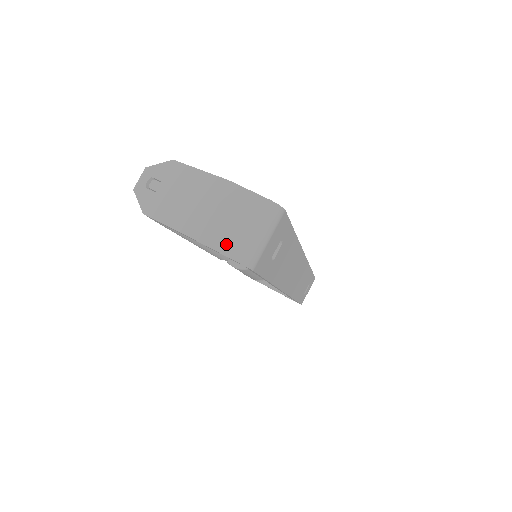
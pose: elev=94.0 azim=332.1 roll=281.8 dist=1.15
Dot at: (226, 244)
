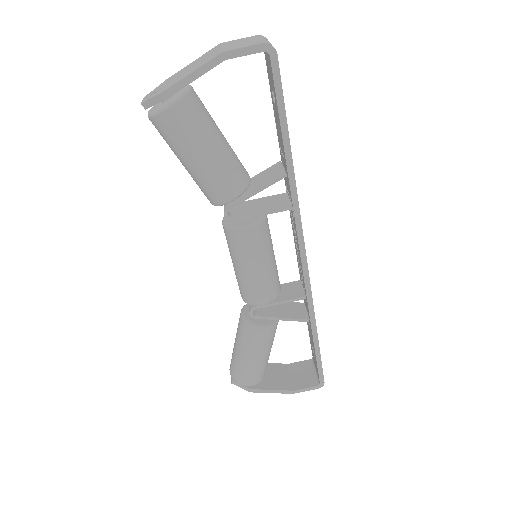
Dot at: (246, 45)
